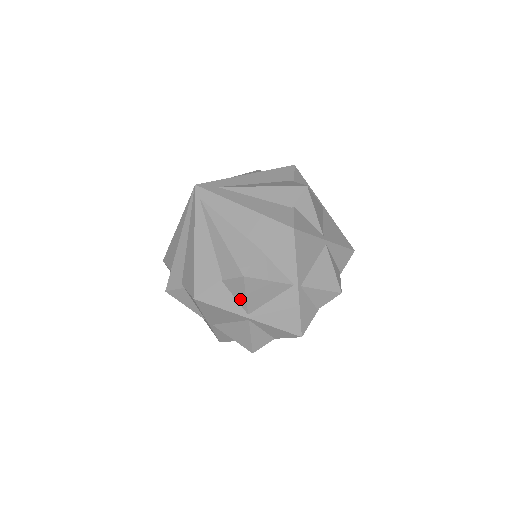
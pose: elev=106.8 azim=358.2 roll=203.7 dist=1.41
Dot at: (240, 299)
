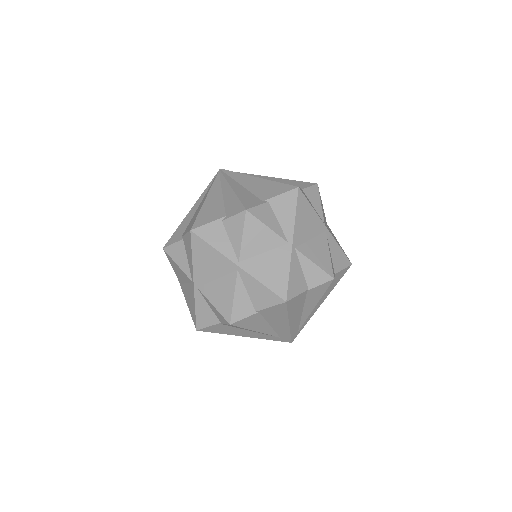
Dot at: (317, 207)
